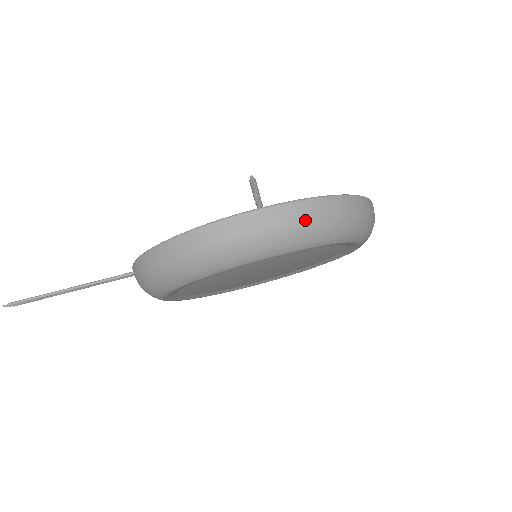
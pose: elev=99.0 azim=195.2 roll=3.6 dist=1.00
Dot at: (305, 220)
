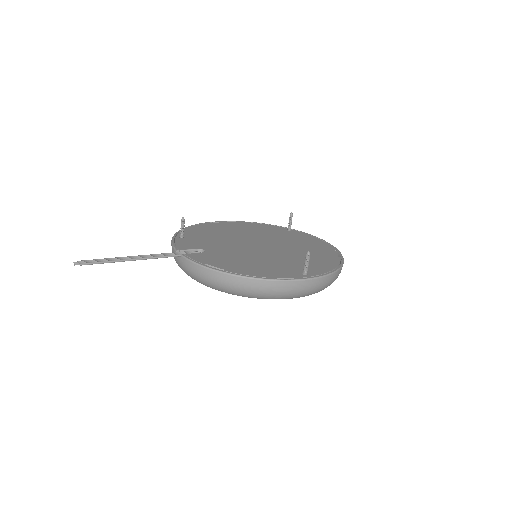
Dot at: (325, 285)
